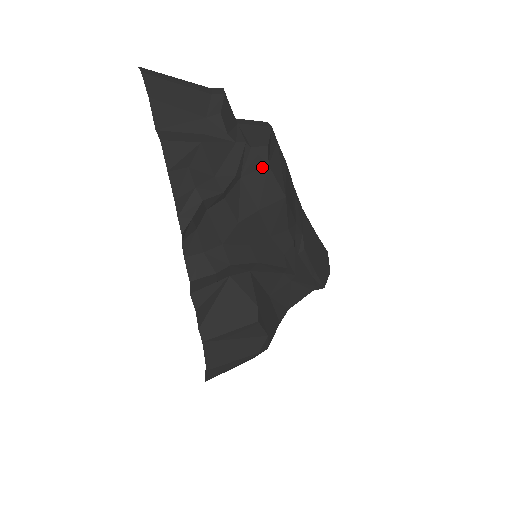
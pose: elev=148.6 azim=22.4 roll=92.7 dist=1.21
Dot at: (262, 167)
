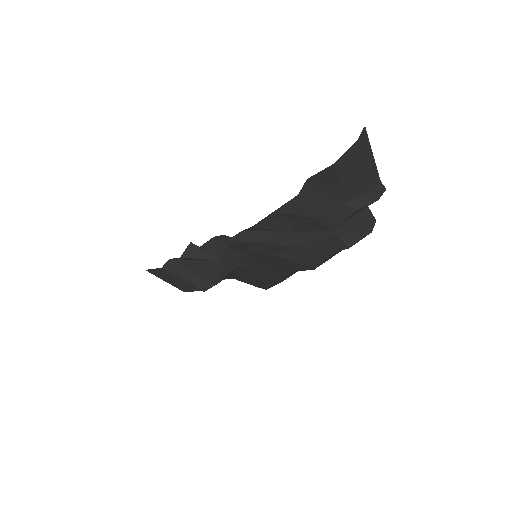
Dot at: (328, 250)
